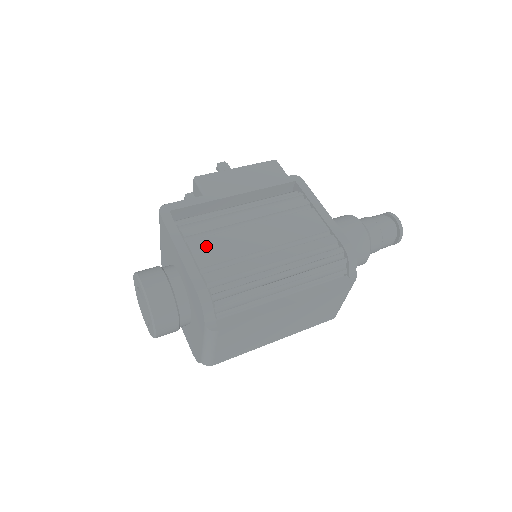
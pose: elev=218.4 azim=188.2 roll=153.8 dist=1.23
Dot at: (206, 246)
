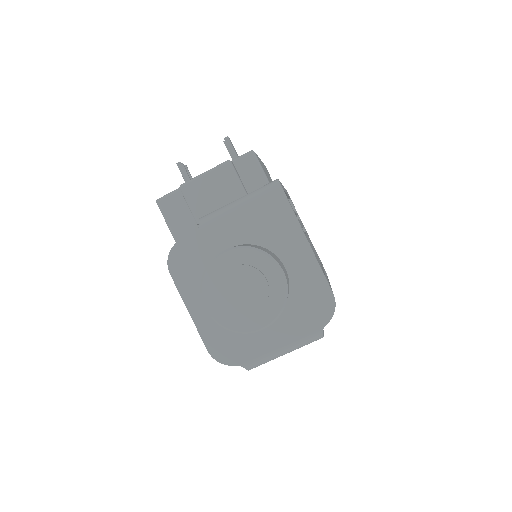
Dot at: occluded
